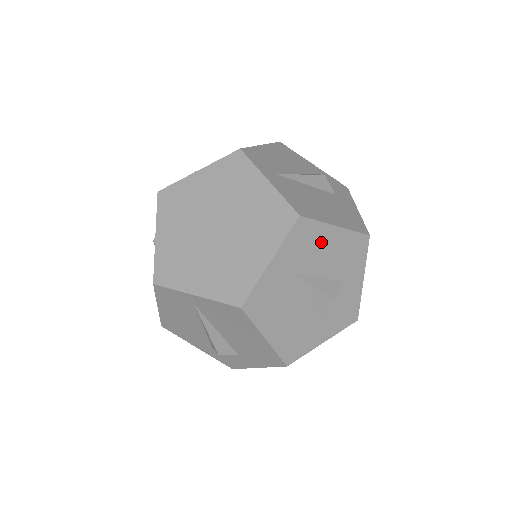
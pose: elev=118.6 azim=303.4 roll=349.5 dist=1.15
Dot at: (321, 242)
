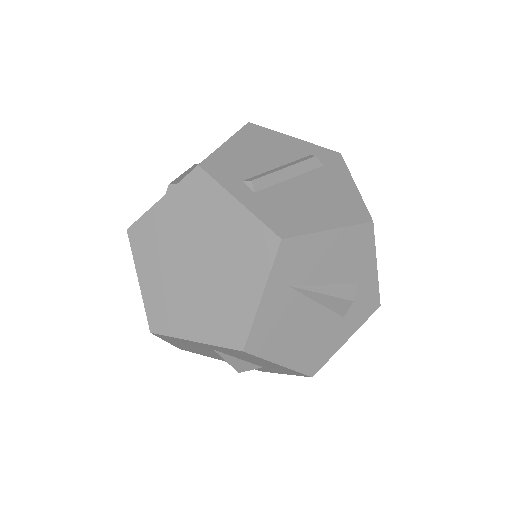
Dot at: (256, 359)
